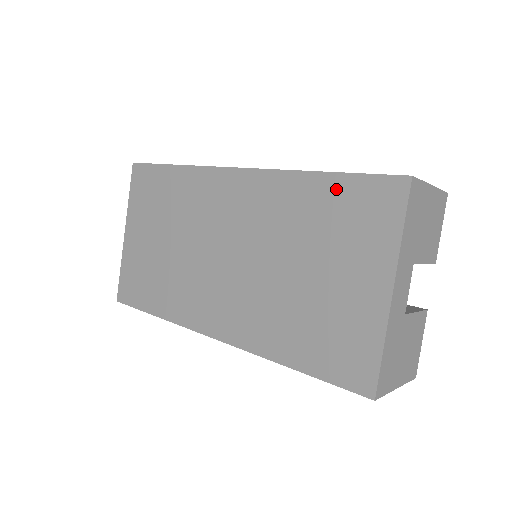
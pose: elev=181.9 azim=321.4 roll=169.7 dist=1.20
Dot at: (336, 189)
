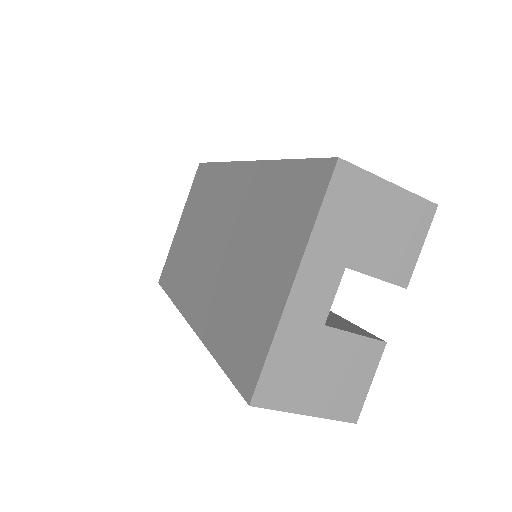
Dot at: (289, 176)
